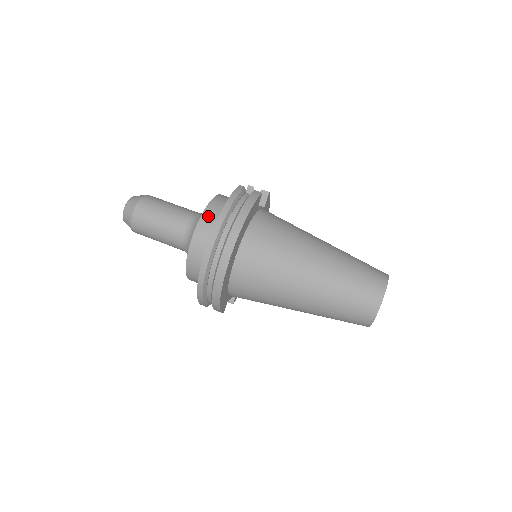
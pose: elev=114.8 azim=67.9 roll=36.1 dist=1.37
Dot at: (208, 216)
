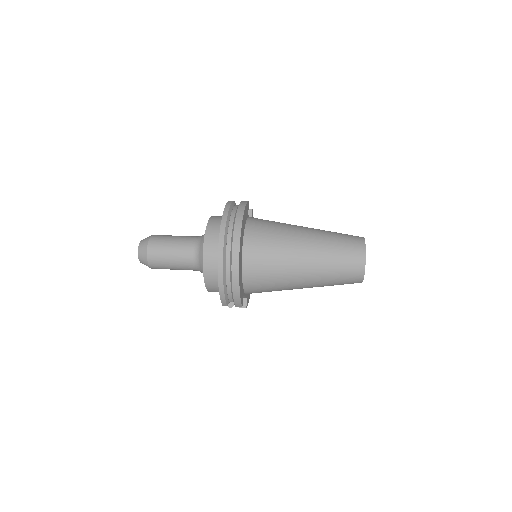
Dot at: (212, 225)
